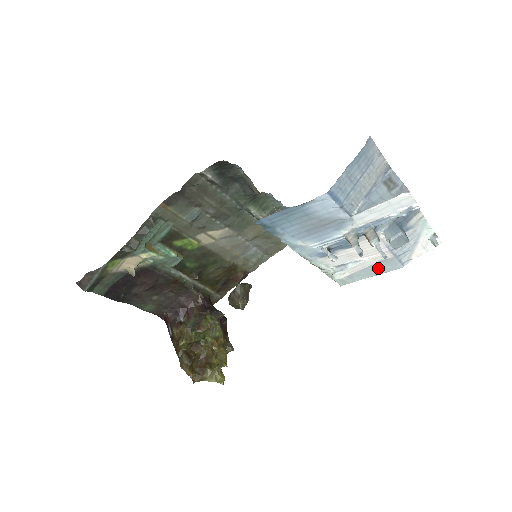
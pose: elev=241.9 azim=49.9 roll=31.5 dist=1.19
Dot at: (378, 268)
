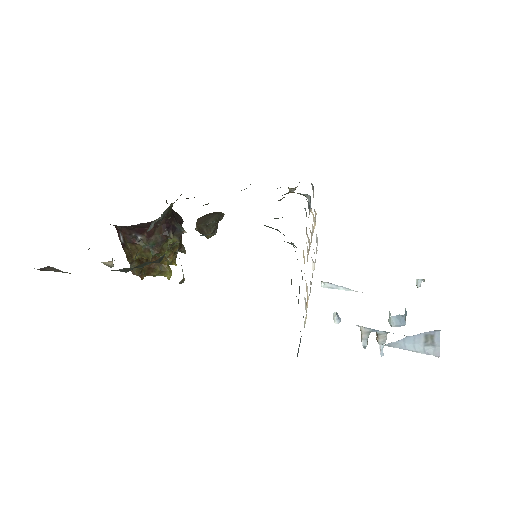
Dot at: occluded
